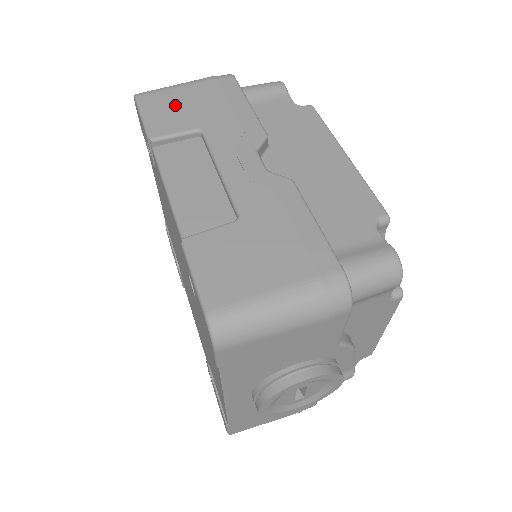
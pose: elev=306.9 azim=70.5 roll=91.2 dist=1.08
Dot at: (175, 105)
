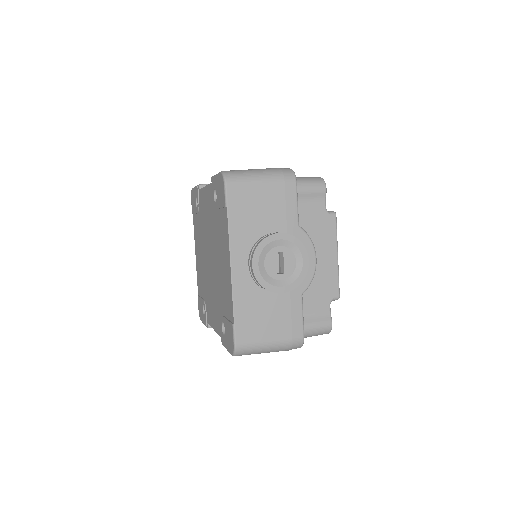
Dot at: occluded
